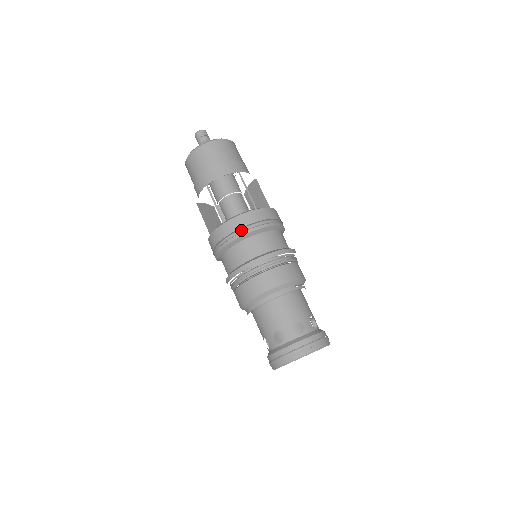
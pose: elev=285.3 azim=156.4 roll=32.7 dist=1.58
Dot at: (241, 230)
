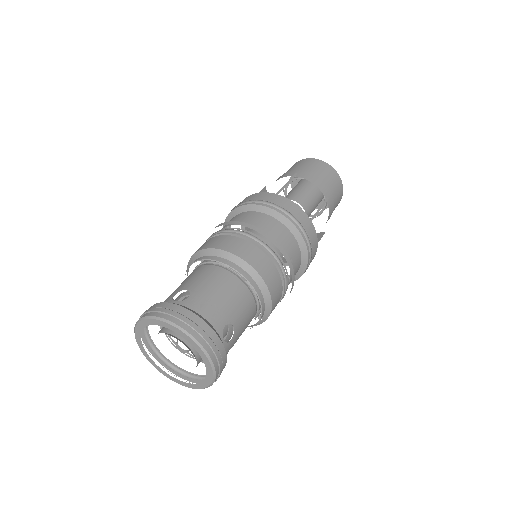
Dot at: occluded
